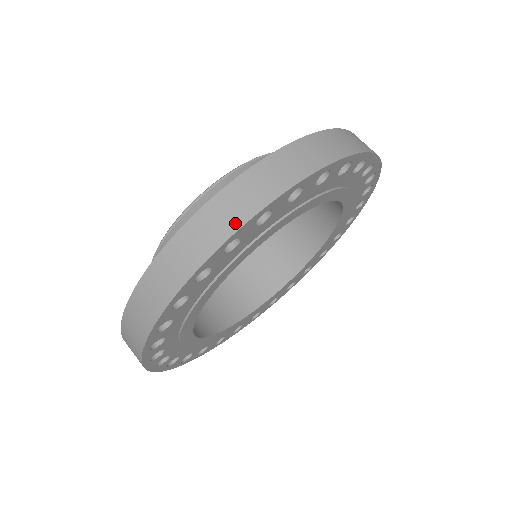
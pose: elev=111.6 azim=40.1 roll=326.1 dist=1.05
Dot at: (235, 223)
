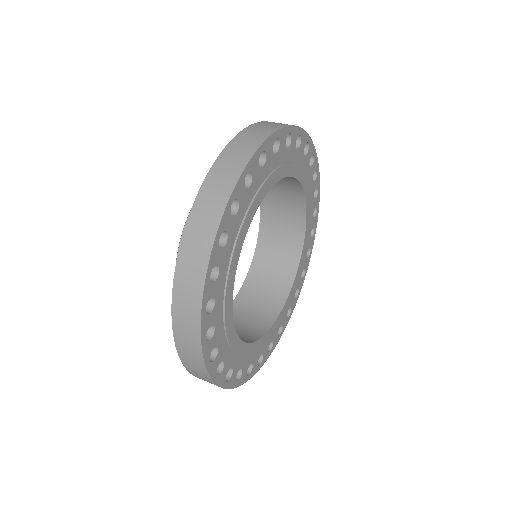
Dot at: (215, 220)
